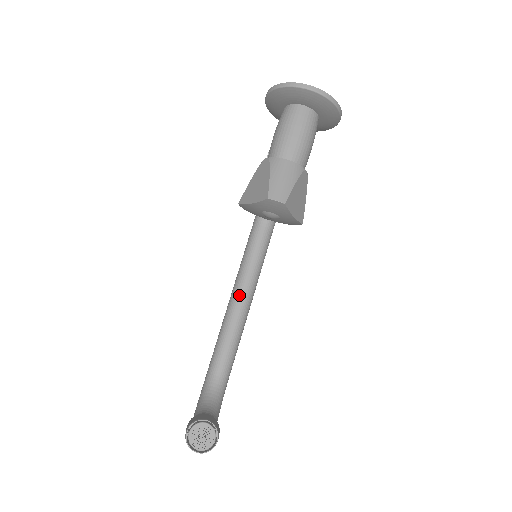
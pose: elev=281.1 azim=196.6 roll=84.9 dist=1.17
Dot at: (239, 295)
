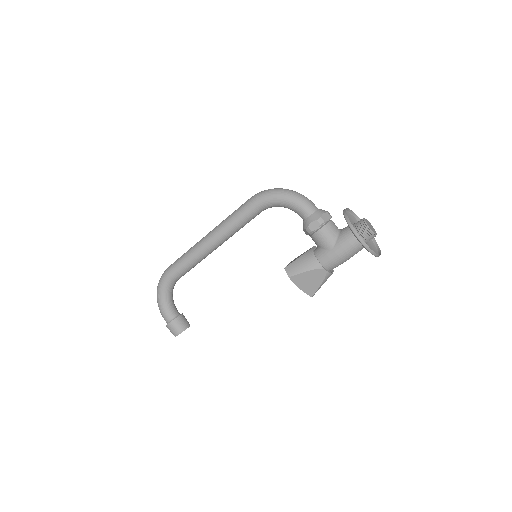
Dot at: occluded
